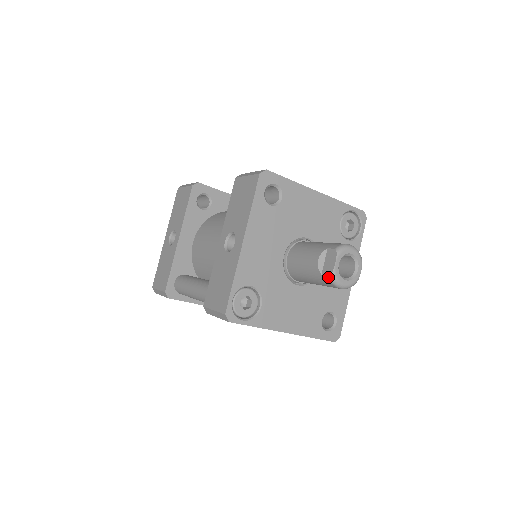
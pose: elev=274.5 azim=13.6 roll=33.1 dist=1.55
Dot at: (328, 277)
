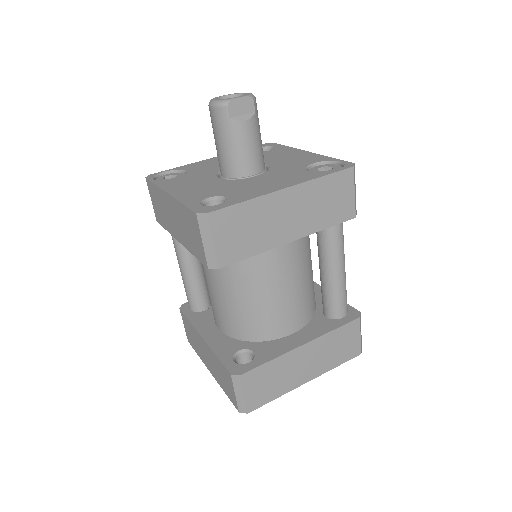
Dot at: occluded
